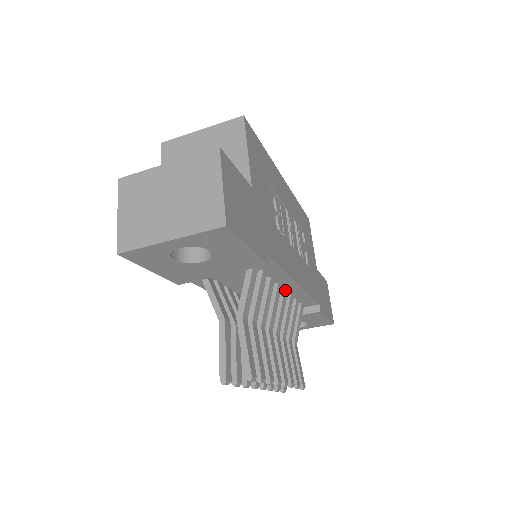
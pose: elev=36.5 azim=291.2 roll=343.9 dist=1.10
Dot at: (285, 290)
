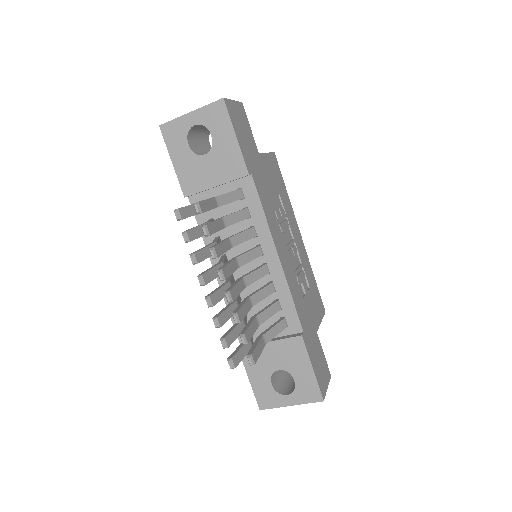
Dot at: (267, 266)
